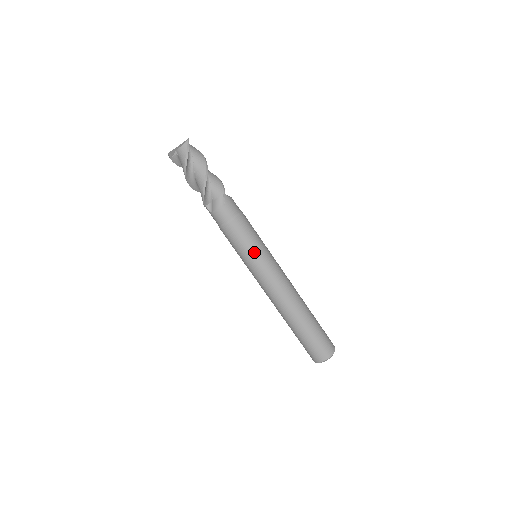
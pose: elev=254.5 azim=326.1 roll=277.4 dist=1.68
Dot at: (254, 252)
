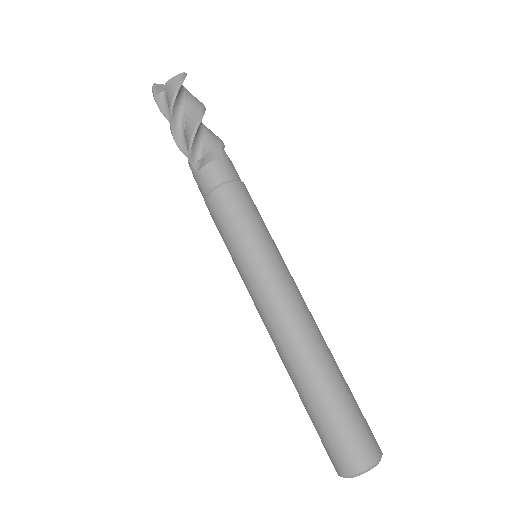
Dot at: (256, 237)
